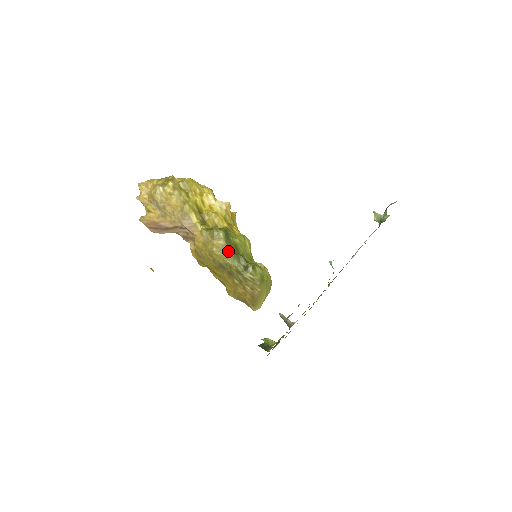
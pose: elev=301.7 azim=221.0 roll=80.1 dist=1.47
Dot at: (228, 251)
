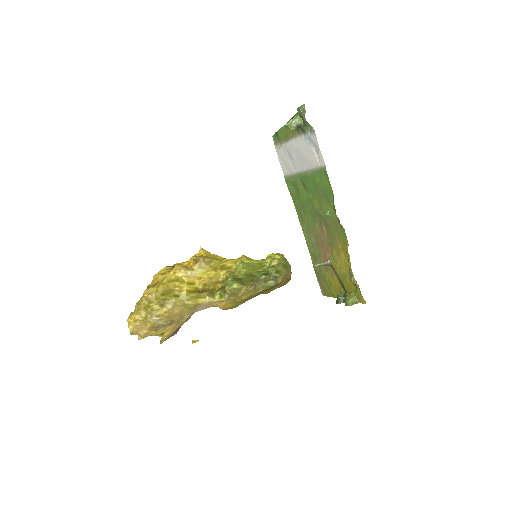
Dot at: (252, 287)
